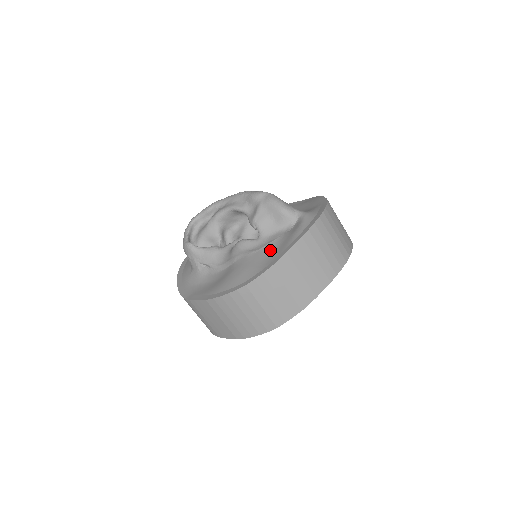
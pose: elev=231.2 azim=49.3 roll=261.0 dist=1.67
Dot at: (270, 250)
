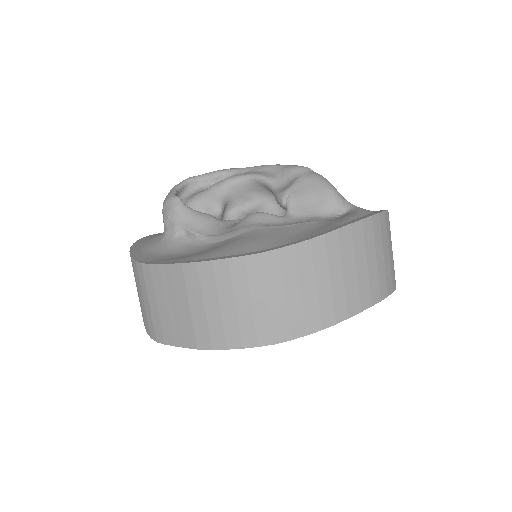
Dot at: (304, 228)
